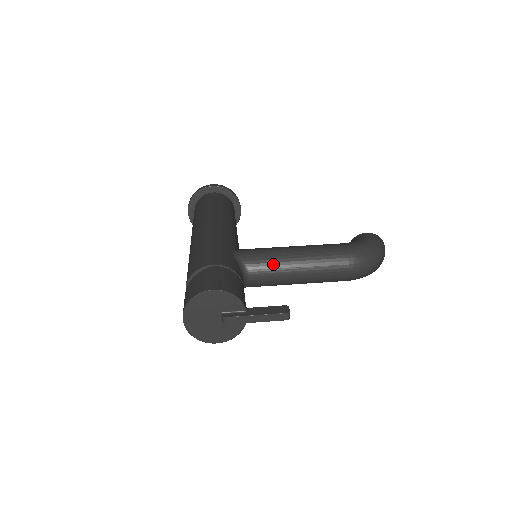
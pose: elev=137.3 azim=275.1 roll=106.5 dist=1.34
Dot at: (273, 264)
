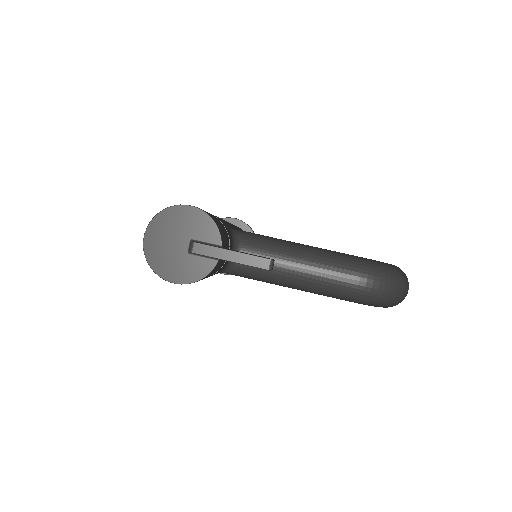
Dot at: (272, 247)
